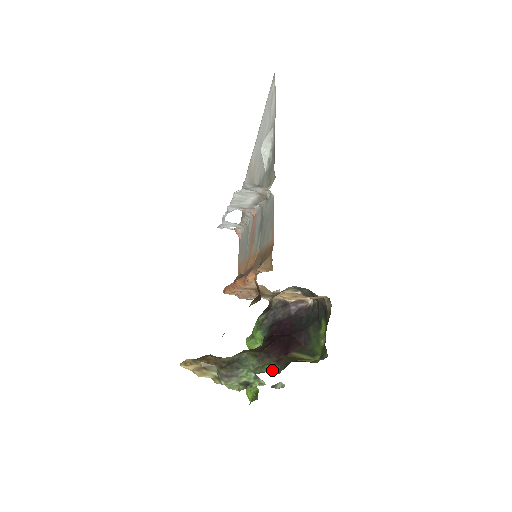
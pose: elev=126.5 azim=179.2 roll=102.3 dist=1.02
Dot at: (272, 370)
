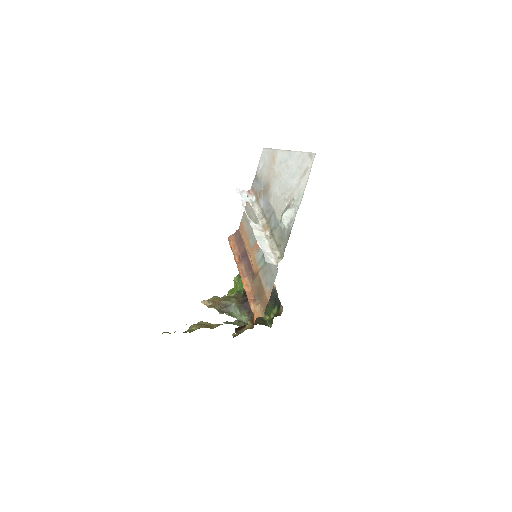
Dot at: (245, 320)
